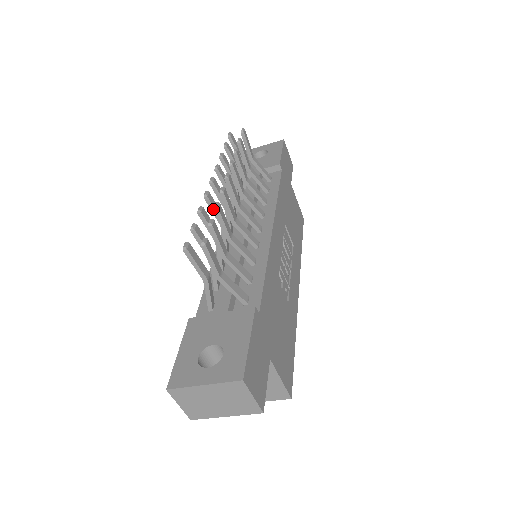
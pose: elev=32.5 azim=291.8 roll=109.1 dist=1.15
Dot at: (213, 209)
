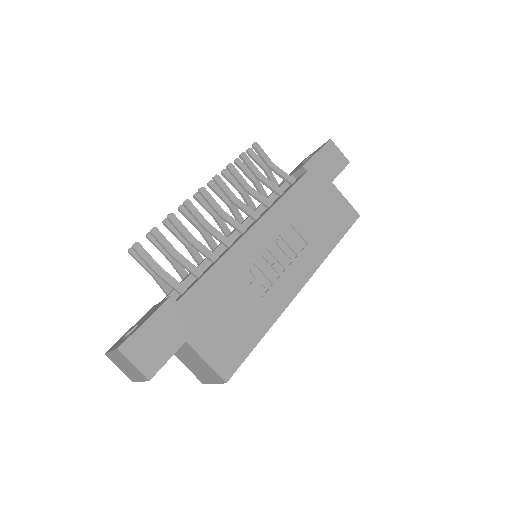
Dot at: (188, 218)
